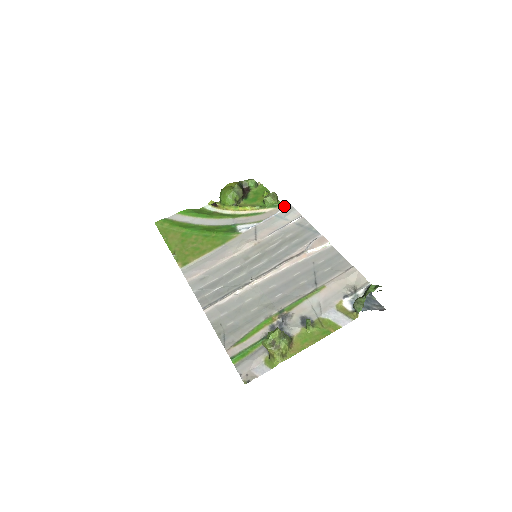
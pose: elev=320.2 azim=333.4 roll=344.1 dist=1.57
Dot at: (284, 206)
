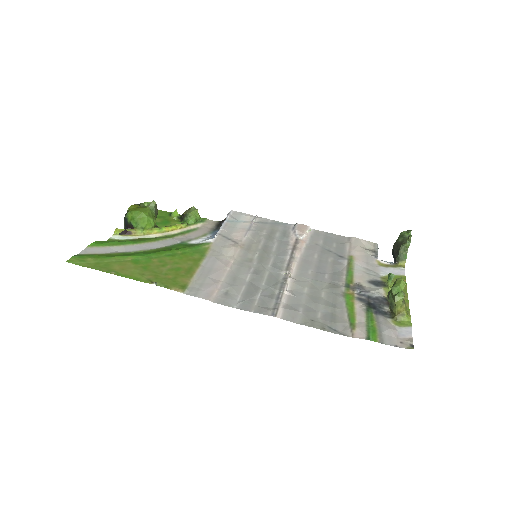
Dot at: (210, 220)
